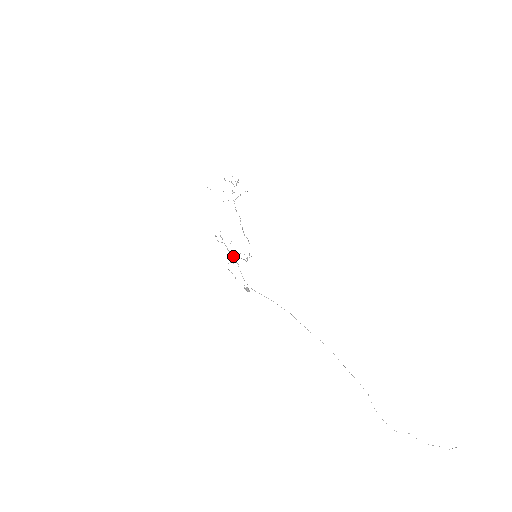
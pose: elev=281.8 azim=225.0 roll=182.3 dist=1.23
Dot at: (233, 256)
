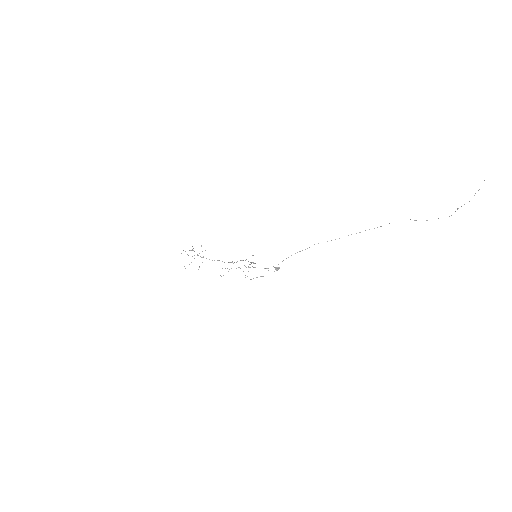
Dot at: occluded
